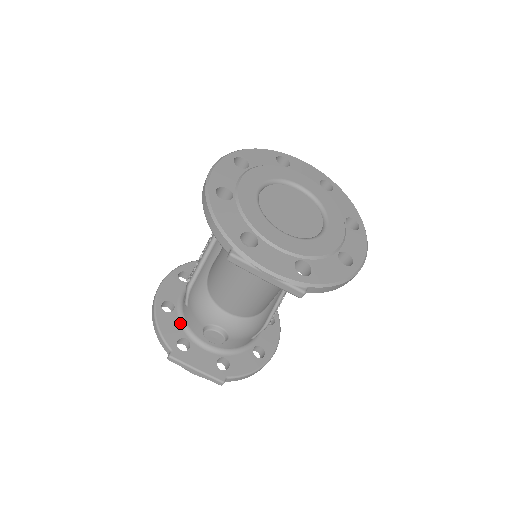
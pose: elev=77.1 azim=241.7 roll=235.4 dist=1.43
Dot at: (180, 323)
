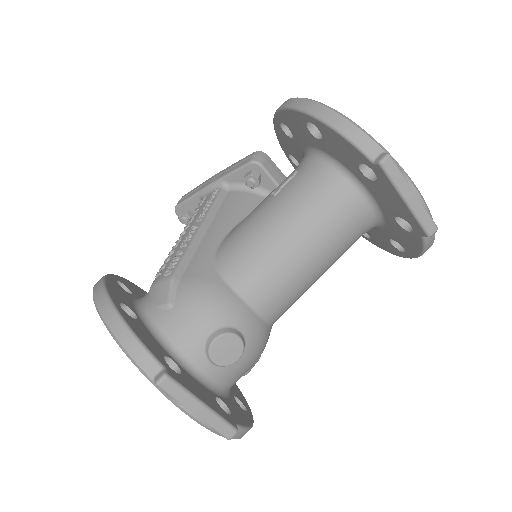
Dot at: (153, 336)
